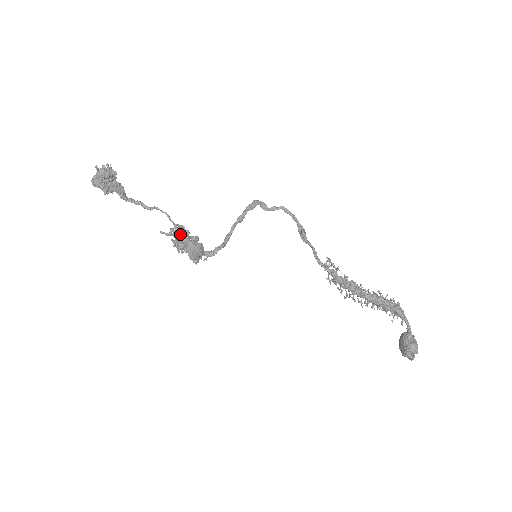
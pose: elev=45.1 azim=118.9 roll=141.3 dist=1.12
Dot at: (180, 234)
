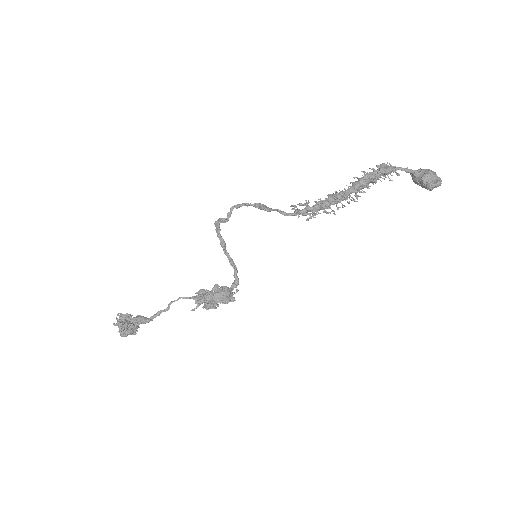
Dot at: (201, 300)
